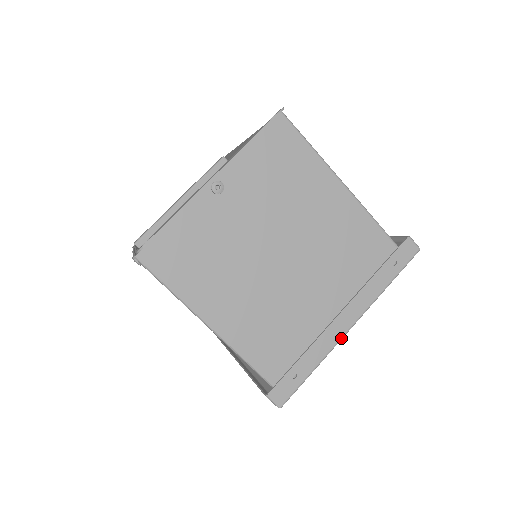
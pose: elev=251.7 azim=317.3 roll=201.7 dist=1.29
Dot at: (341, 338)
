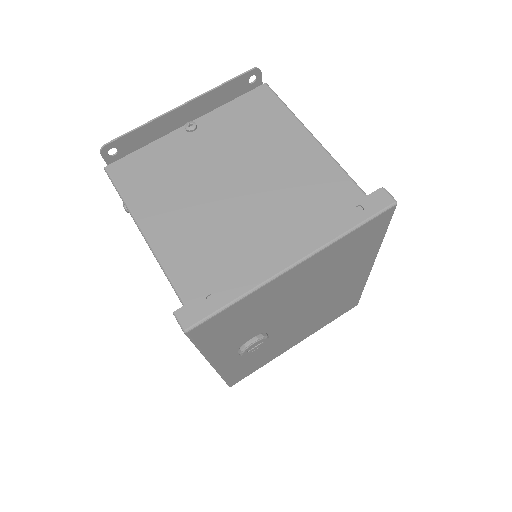
Dot at: (278, 273)
